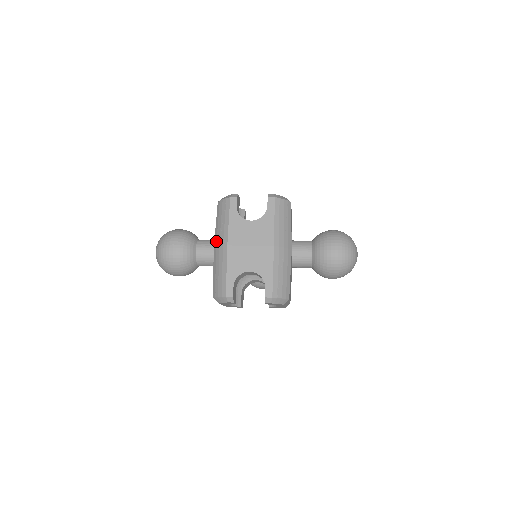
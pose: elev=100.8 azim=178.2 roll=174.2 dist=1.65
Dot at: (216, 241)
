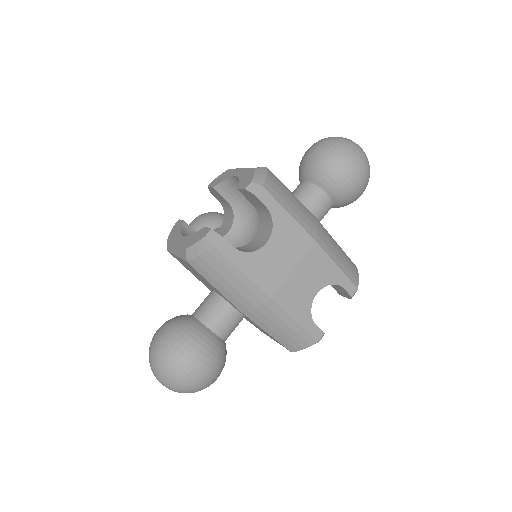
Dot at: (241, 305)
